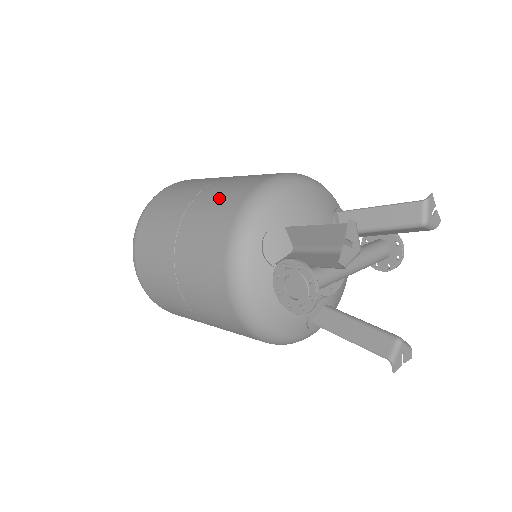
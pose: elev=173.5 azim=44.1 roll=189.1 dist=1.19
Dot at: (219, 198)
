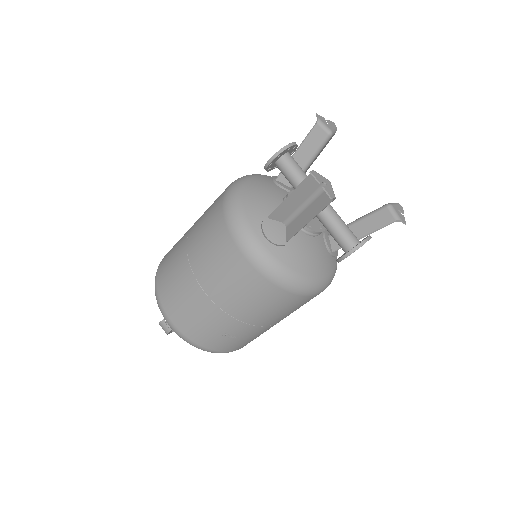
Dot at: occluded
